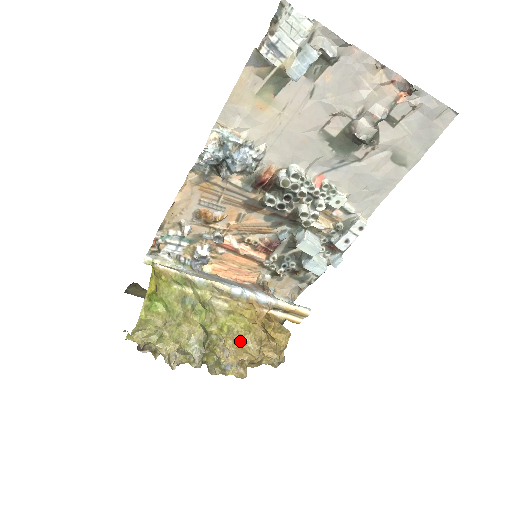
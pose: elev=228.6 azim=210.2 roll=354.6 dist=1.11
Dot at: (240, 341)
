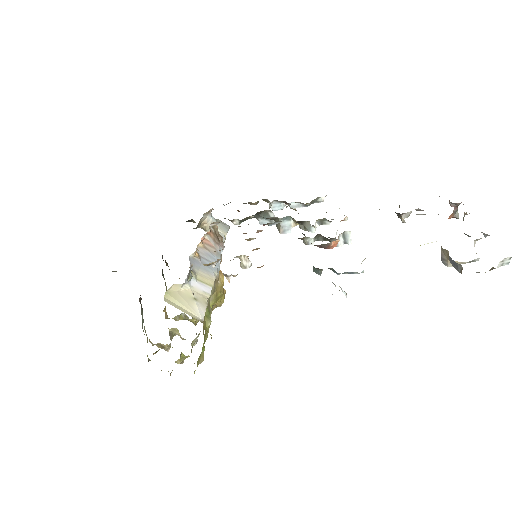
Dot at: occluded
